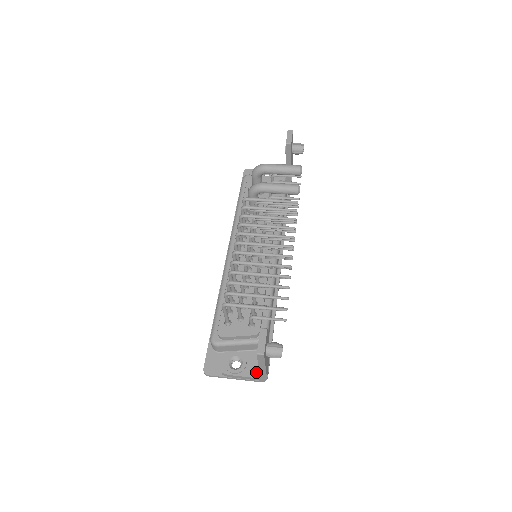
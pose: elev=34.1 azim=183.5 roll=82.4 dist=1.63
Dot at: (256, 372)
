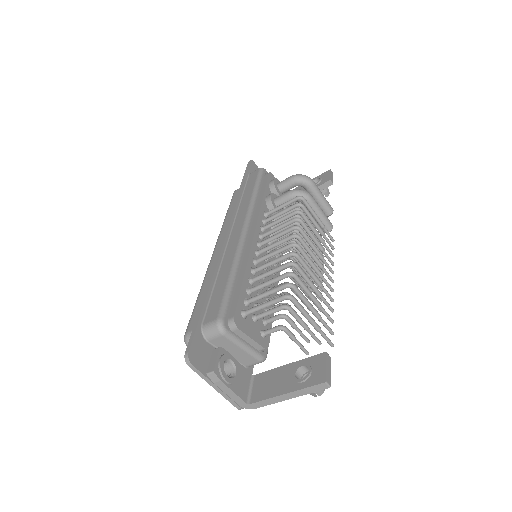
Dot at: (245, 393)
